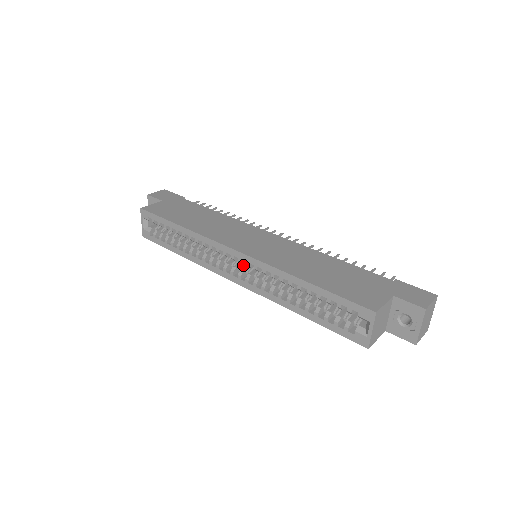
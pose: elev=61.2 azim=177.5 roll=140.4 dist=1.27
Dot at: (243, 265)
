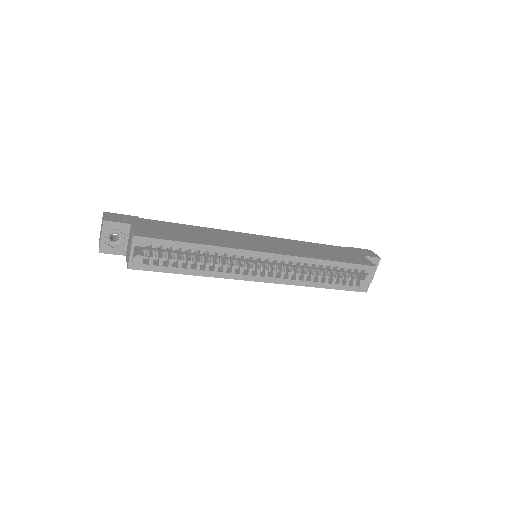
Dot at: (256, 266)
